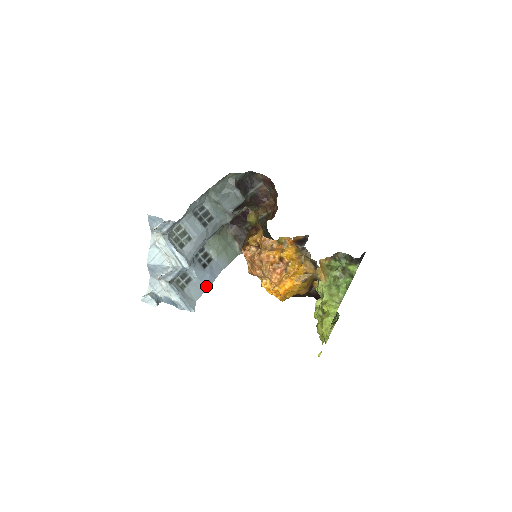
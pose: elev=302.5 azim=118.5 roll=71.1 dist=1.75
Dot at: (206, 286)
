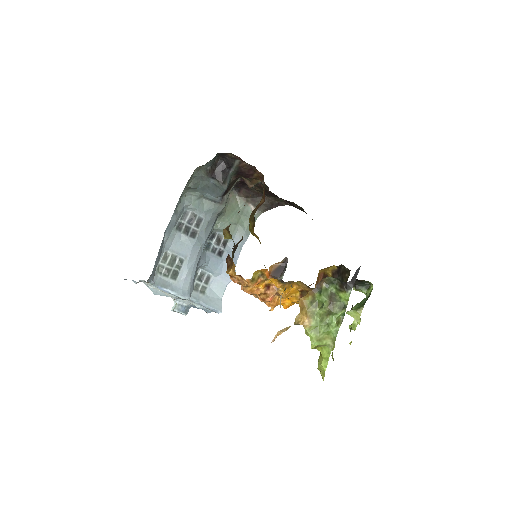
Dot at: (228, 277)
